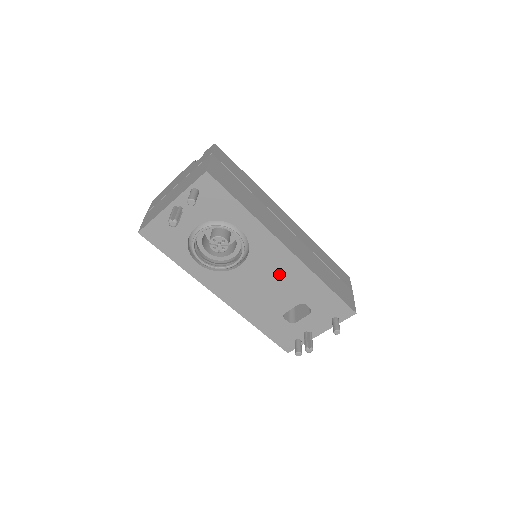
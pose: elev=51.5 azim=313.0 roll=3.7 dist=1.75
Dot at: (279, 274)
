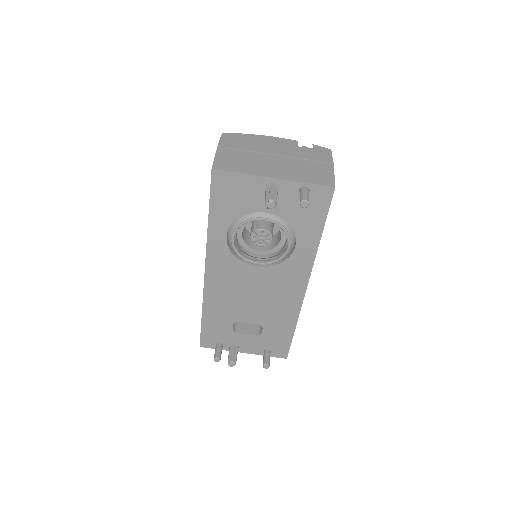
Dot at: (275, 296)
